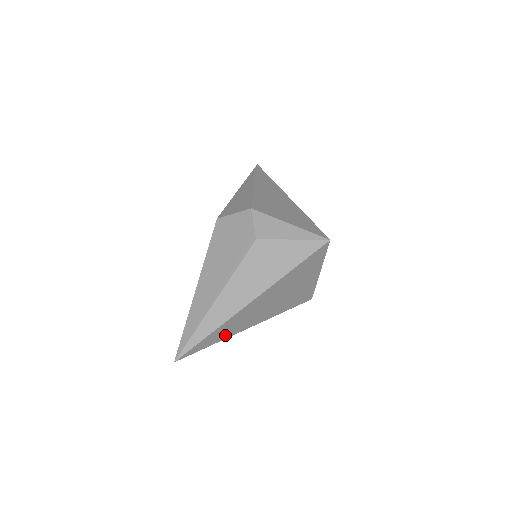
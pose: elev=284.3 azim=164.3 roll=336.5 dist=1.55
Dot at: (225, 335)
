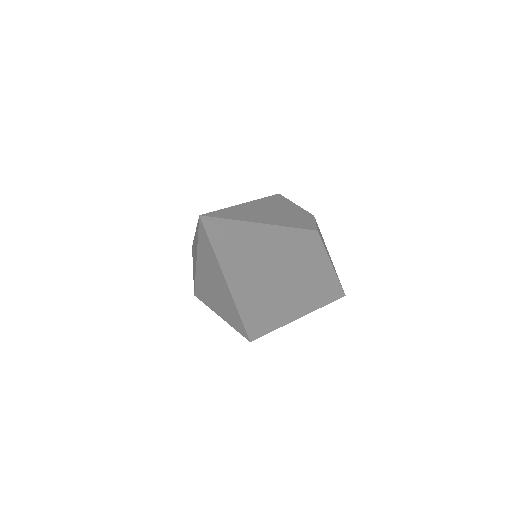
Dot at: (229, 263)
